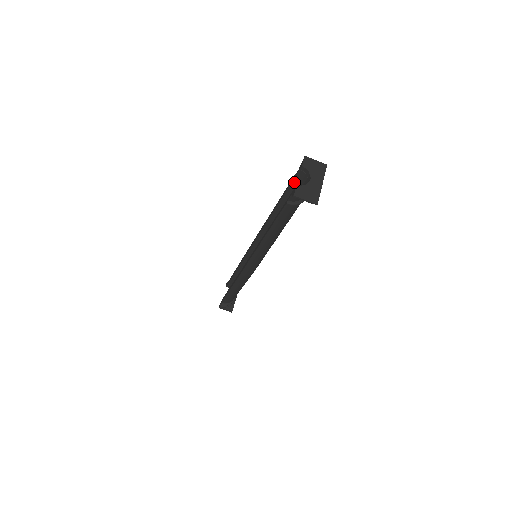
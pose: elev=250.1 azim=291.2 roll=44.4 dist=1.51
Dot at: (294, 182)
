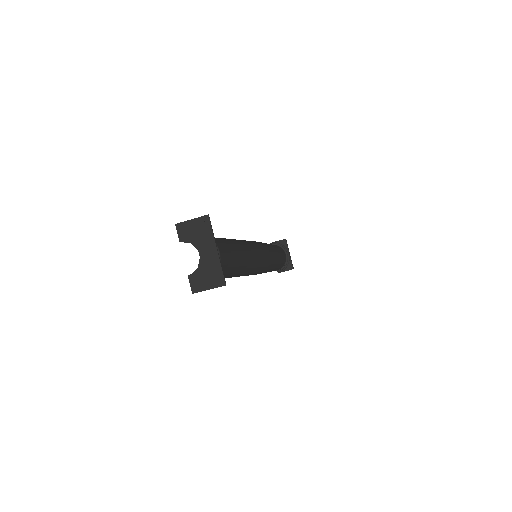
Dot at: occluded
